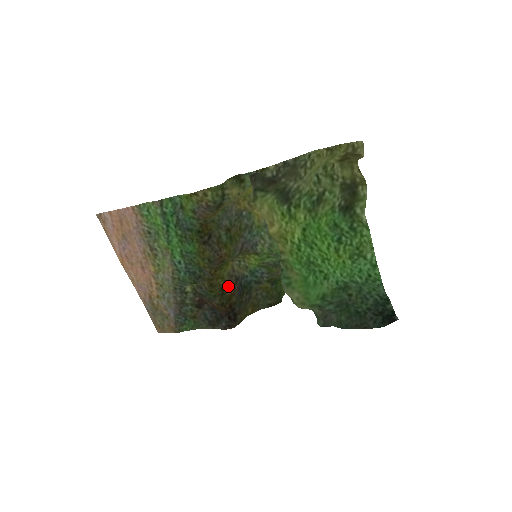
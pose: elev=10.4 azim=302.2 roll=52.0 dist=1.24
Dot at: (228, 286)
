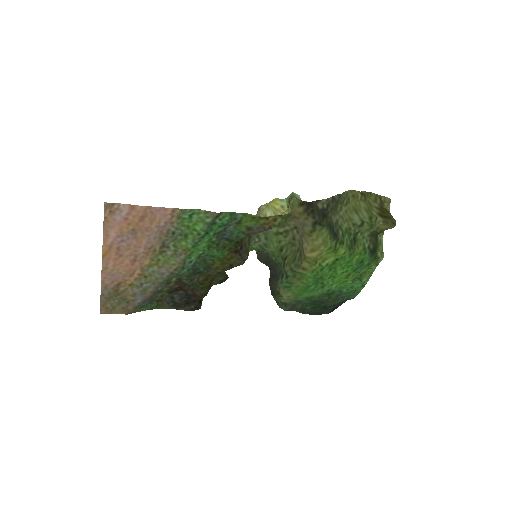
Dot at: (215, 277)
